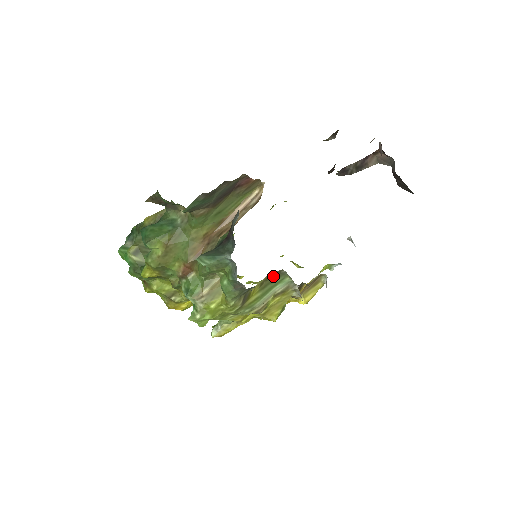
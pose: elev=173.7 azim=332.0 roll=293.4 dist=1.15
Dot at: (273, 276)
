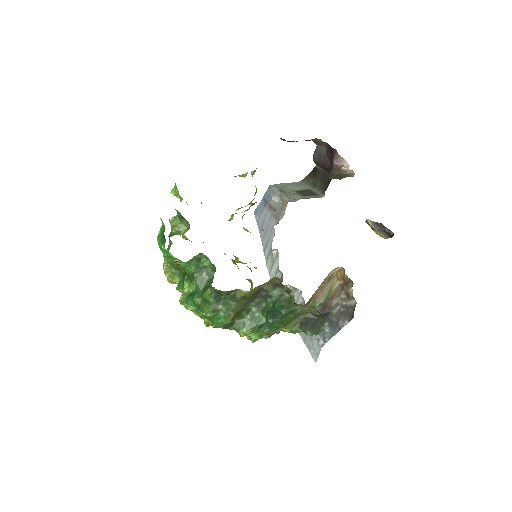
Dot at: occluded
